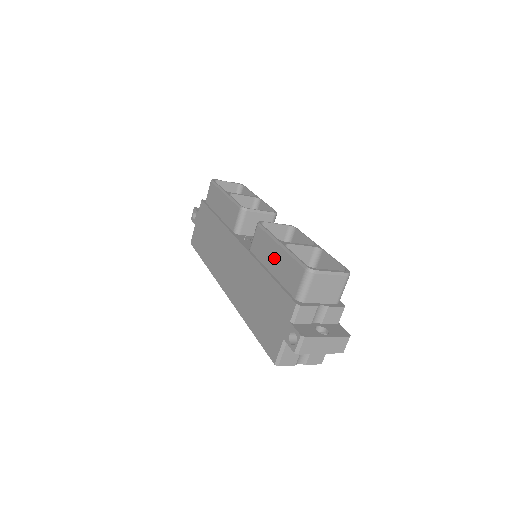
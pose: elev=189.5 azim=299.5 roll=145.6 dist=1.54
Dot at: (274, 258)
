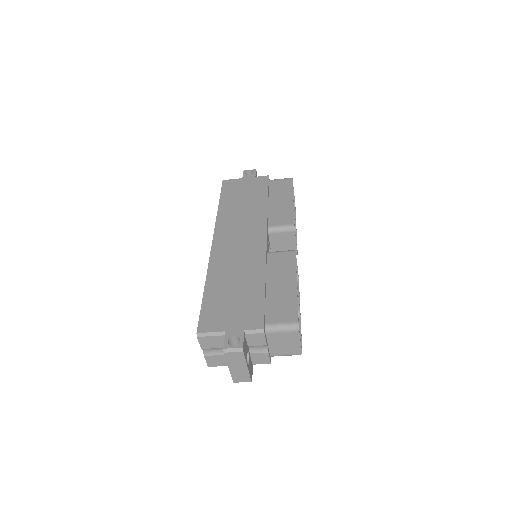
Dot at: (280, 284)
